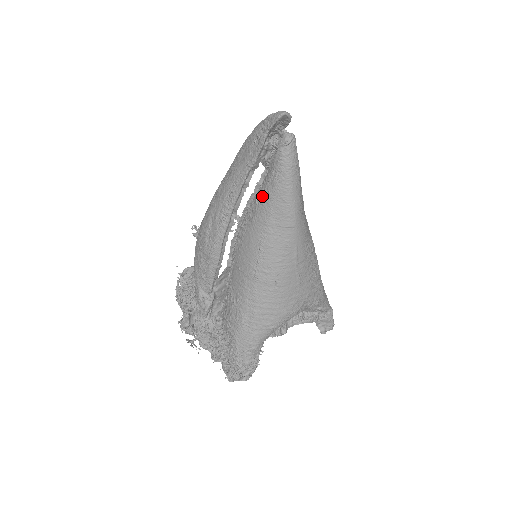
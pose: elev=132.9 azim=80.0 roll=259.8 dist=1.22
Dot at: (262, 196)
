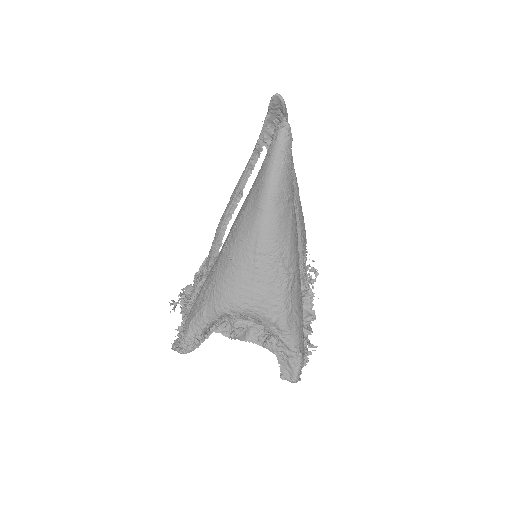
Dot at: (256, 177)
